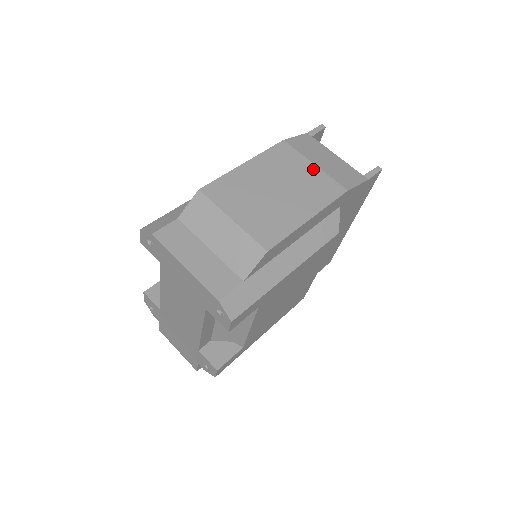
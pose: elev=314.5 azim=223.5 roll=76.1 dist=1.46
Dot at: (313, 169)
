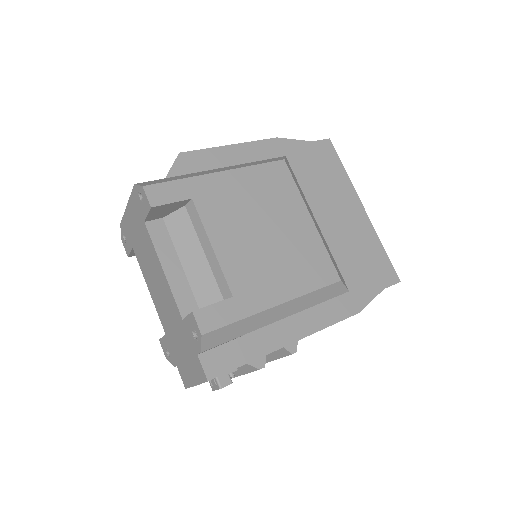
Dot at: occluded
